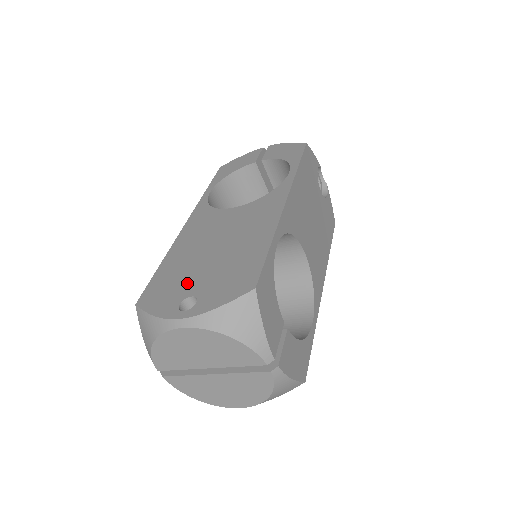
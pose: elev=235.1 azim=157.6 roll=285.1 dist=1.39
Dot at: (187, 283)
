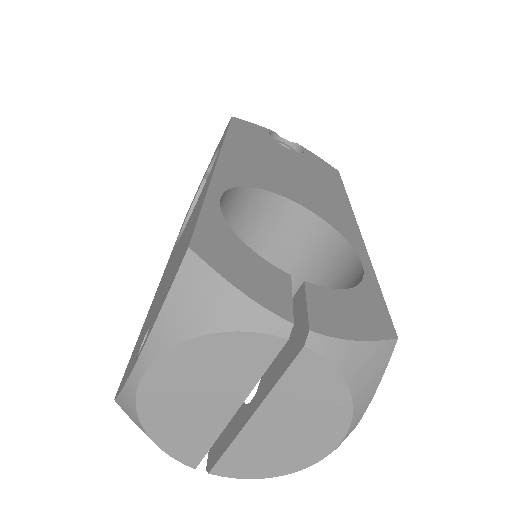
Dot at: (147, 325)
